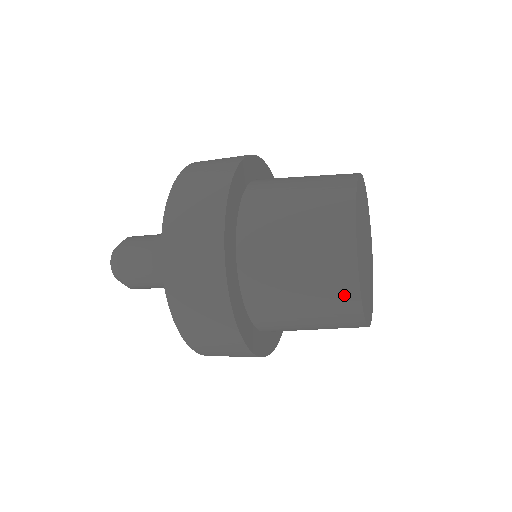
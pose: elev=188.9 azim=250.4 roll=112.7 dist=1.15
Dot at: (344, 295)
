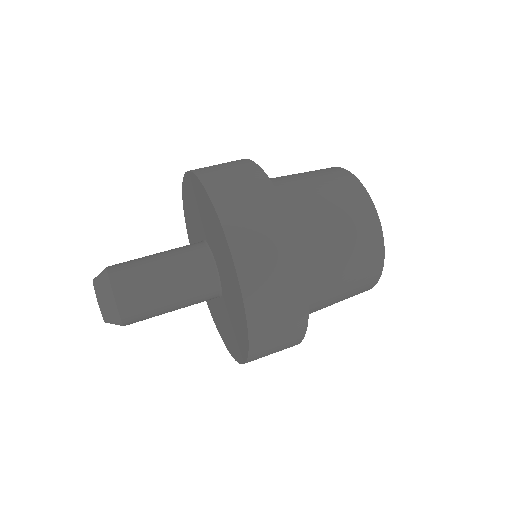
Dot at: (363, 291)
